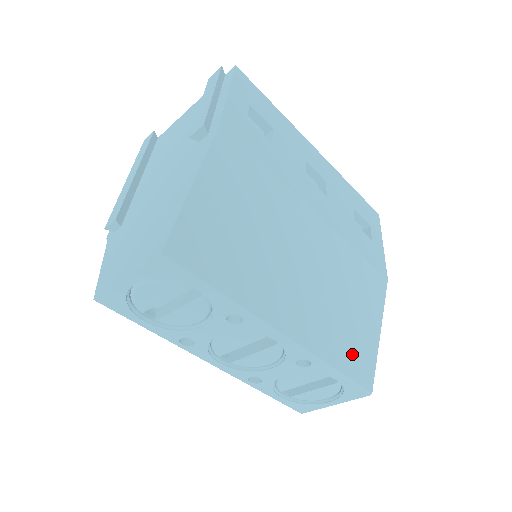
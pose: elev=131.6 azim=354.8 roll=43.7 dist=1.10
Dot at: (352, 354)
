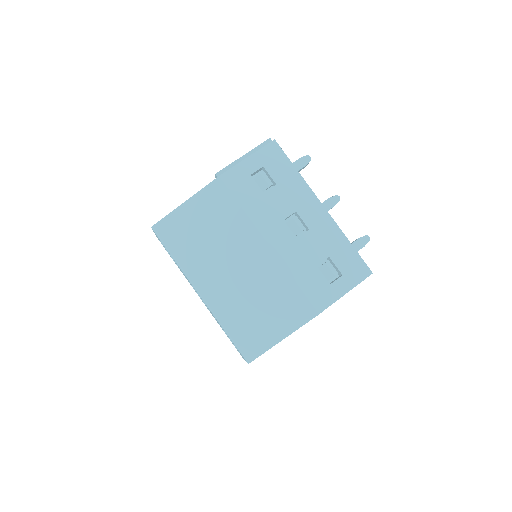
Dot at: (246, 333)
